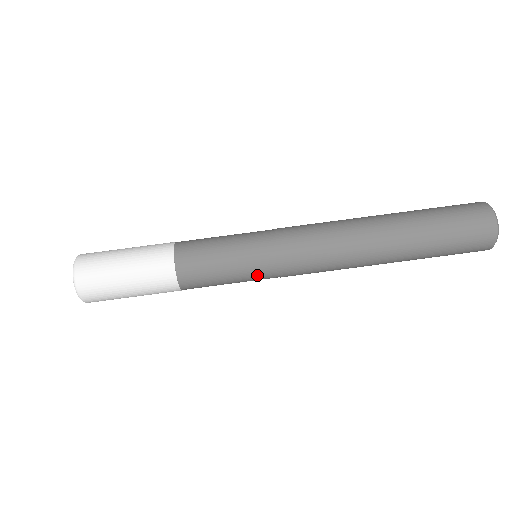
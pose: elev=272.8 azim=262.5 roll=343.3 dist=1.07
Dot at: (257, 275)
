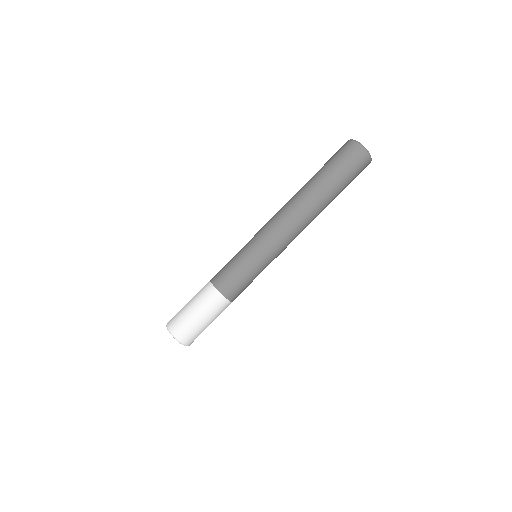
Dot at: (257, 258)
